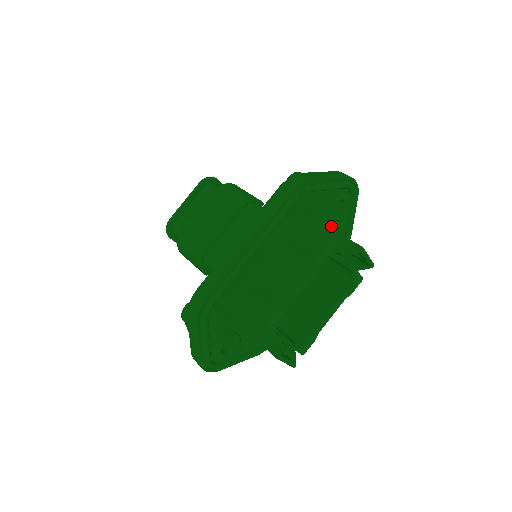
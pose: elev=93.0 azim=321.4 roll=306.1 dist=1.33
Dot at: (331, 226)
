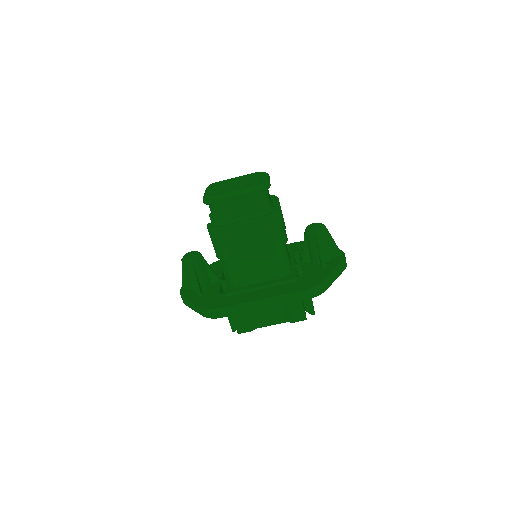
Dot at: occluded
